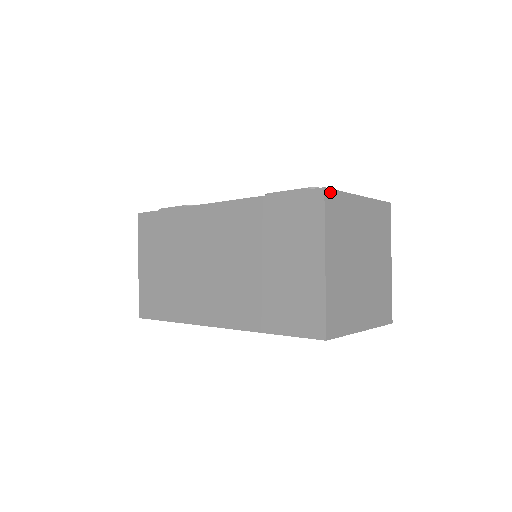
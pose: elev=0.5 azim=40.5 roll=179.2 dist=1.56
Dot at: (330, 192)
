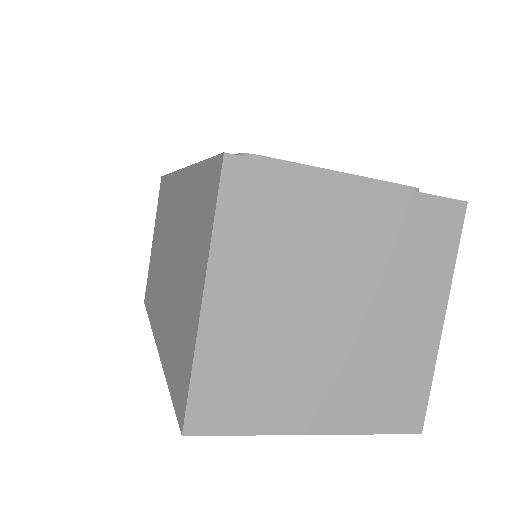
Dot at: (244, 163)
